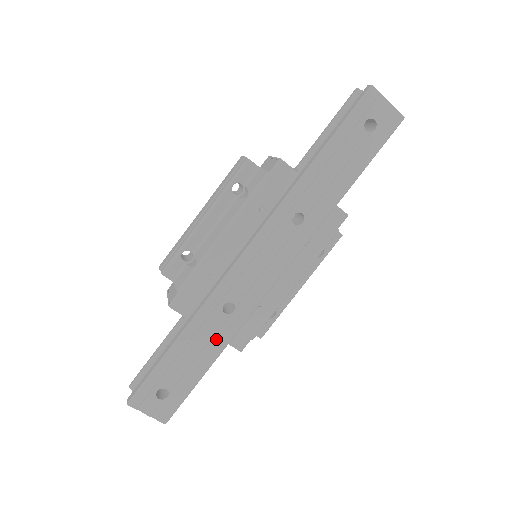
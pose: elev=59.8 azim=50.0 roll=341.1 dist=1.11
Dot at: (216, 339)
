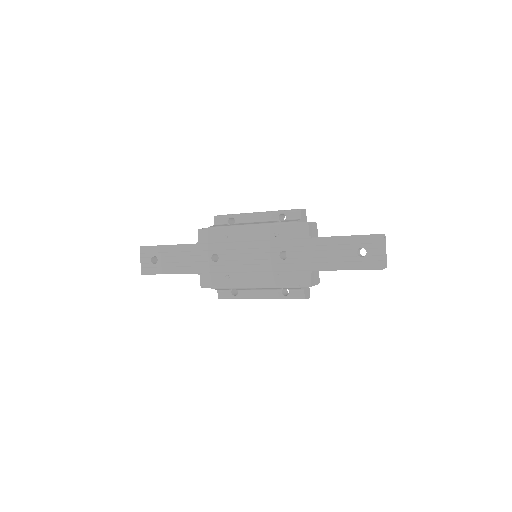
Dot at: (196, 265)
